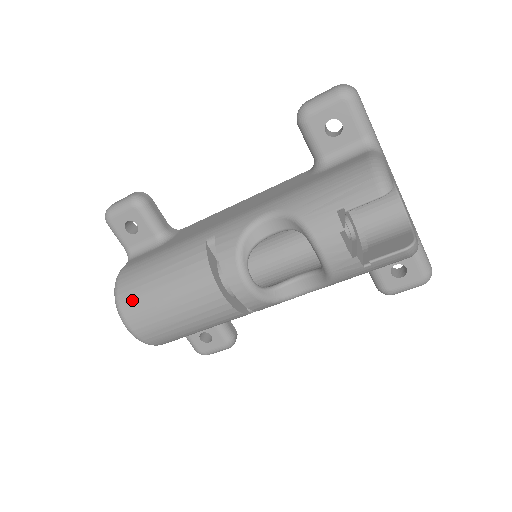
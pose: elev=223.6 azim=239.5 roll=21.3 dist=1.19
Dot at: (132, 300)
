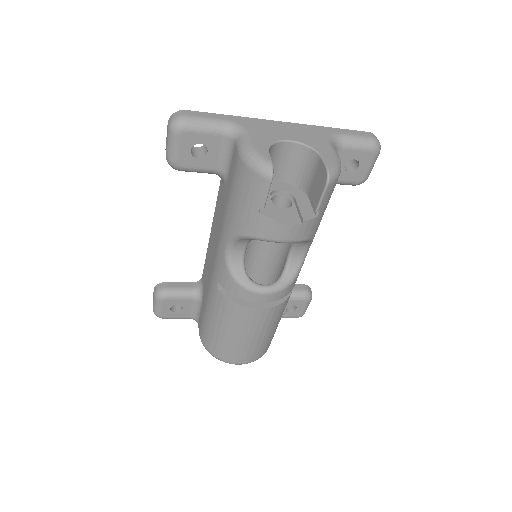
Dot at: (222, 352)
